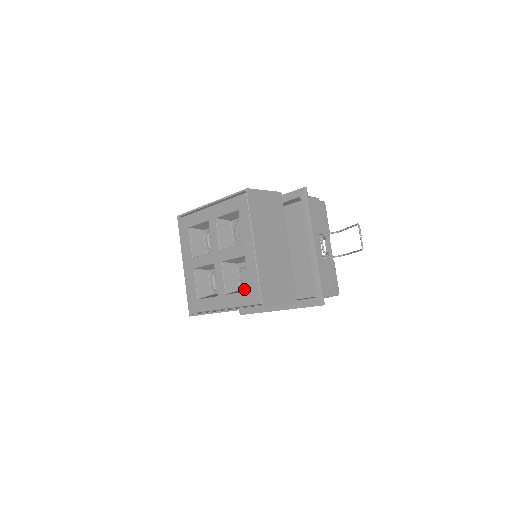
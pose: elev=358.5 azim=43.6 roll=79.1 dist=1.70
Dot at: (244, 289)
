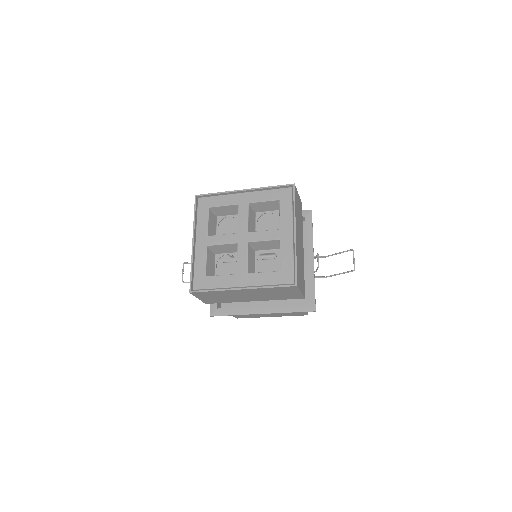
Dot at: occluded
